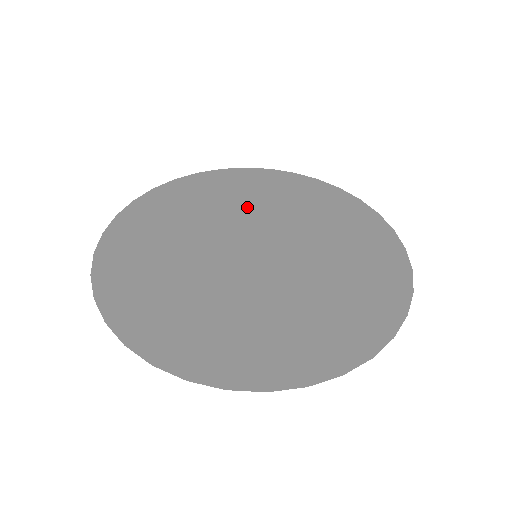
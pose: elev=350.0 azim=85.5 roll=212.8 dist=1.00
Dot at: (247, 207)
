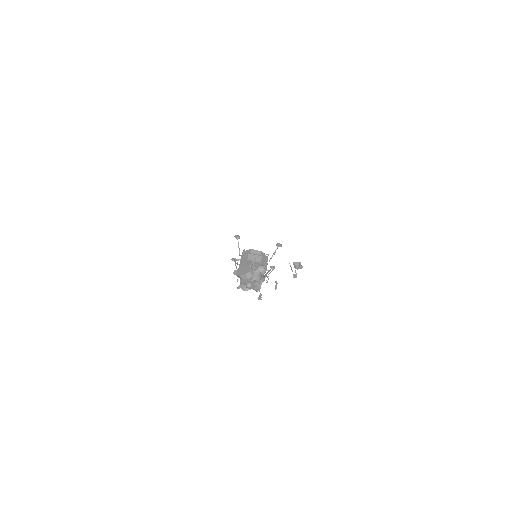
Dot at: occluded
